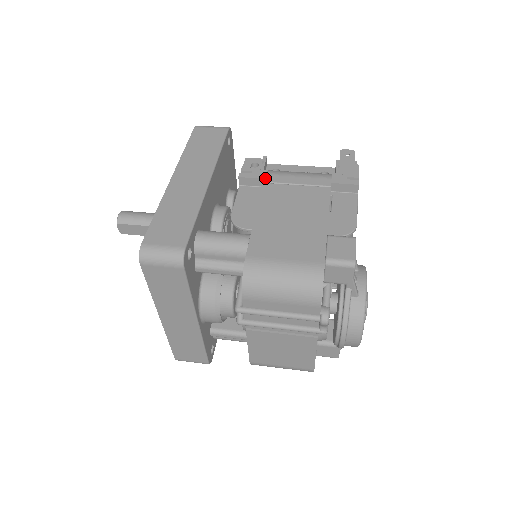
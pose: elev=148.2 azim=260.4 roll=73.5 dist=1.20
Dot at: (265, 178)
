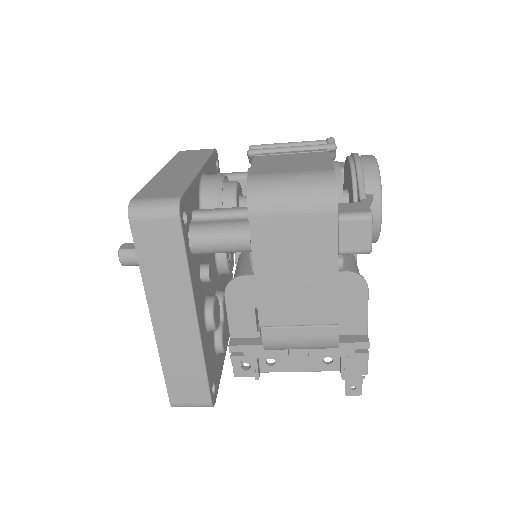
Dot at: occluded
